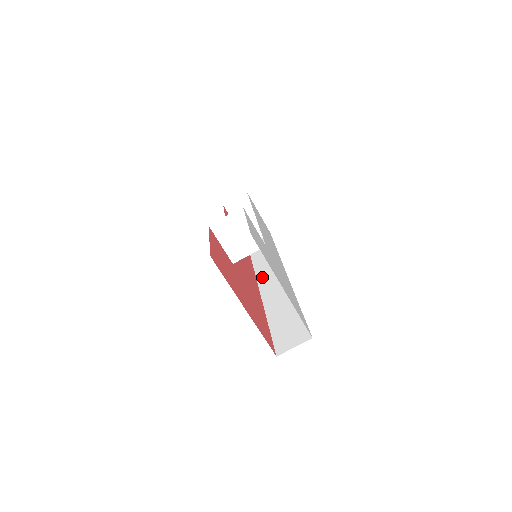
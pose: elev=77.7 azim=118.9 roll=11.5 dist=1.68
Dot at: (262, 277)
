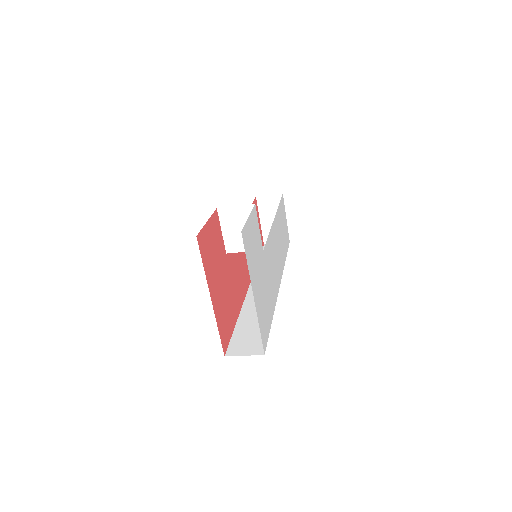
Dot at: occluded
